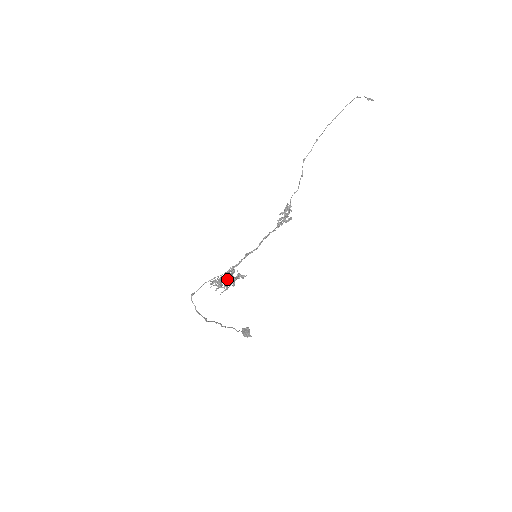
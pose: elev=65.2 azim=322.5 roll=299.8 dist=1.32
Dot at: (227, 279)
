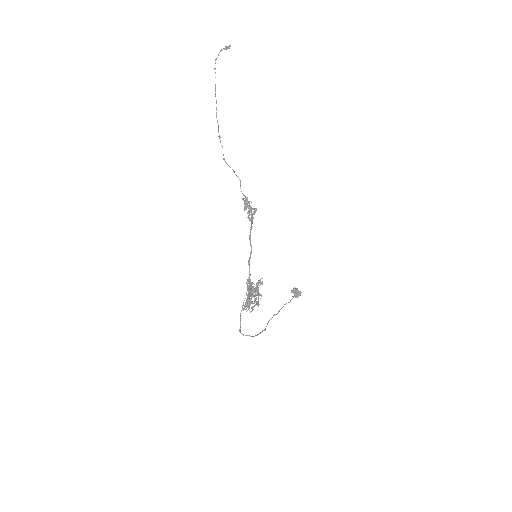
Dot at: (252, 297)
